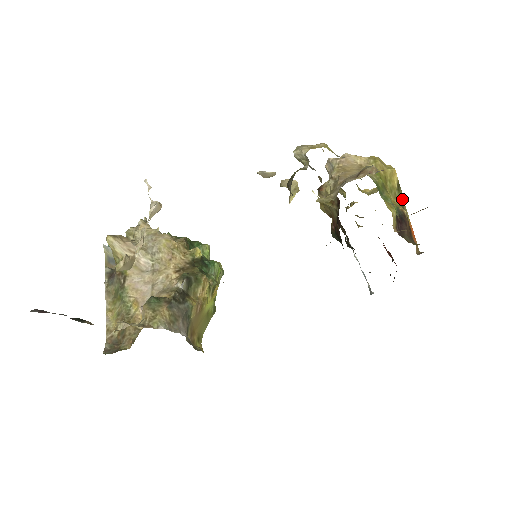
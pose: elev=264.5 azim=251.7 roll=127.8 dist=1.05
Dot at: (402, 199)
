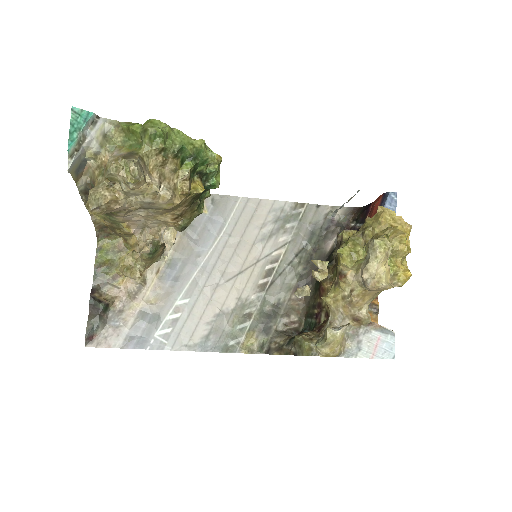
Dot at: occluded
